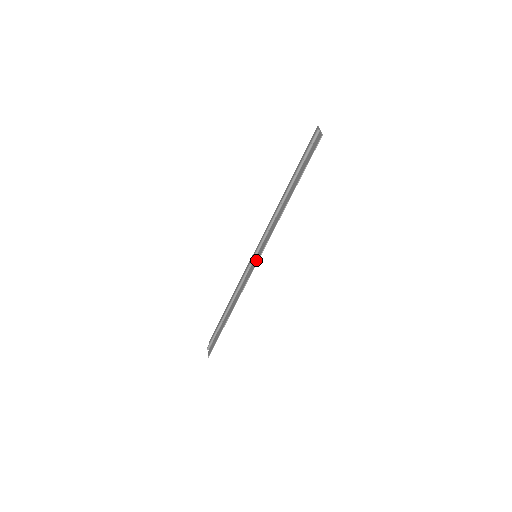
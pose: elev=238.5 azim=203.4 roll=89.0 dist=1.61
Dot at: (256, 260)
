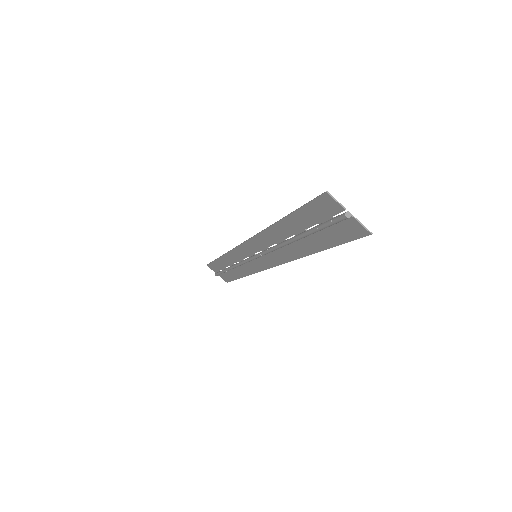
Dot at: (266, 265)
